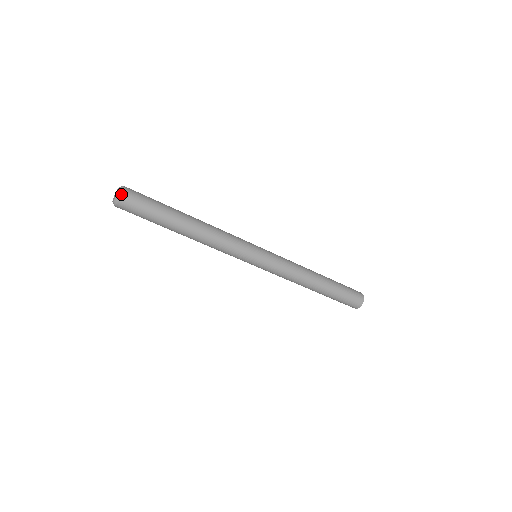
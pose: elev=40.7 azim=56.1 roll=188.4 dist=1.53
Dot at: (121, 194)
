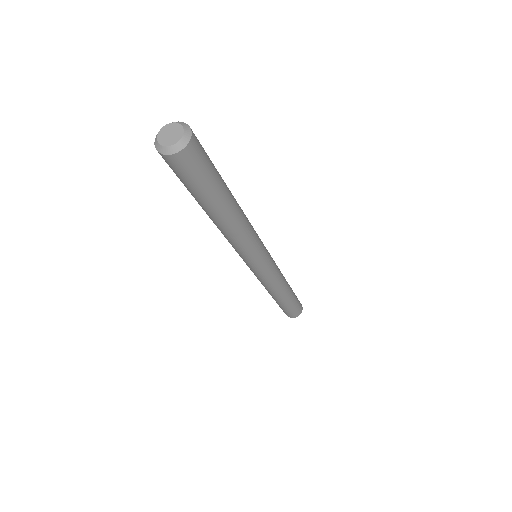
Dot at: (183, 148)
